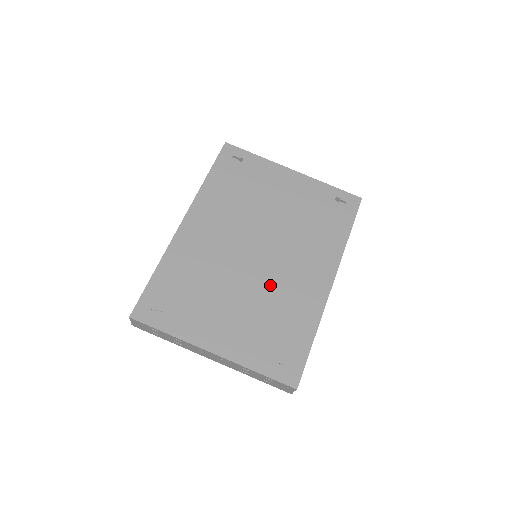
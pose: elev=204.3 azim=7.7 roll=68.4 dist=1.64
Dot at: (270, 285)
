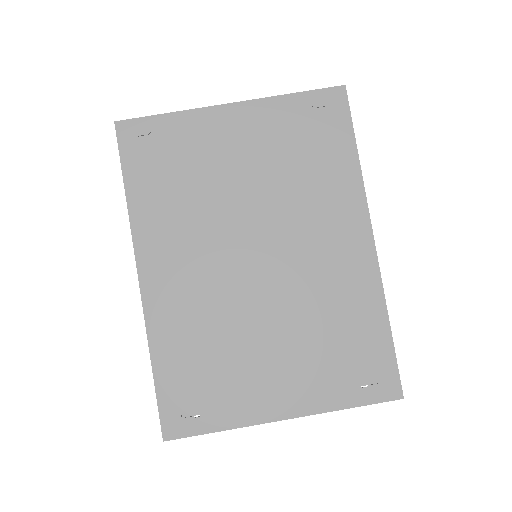
Dot at: (299, 292)
